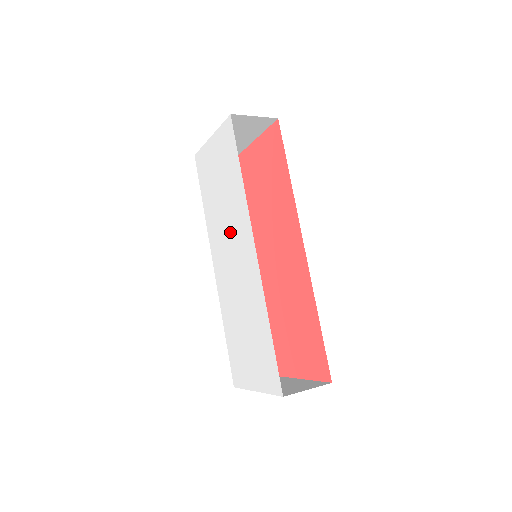
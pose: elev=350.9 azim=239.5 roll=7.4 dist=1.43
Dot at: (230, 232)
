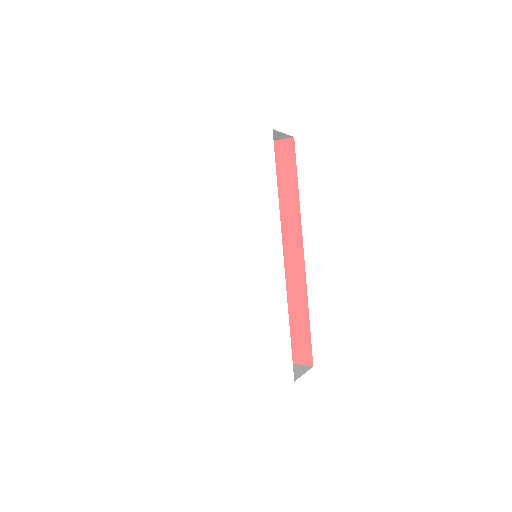
Dot at: (246, 234)
